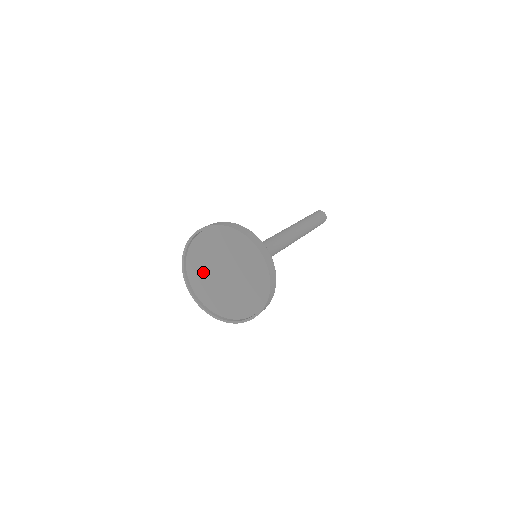
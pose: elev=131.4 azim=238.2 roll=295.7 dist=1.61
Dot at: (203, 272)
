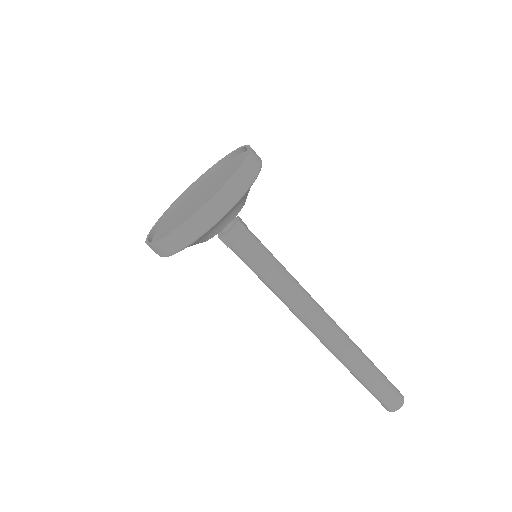
Dot at: (192, 197)
